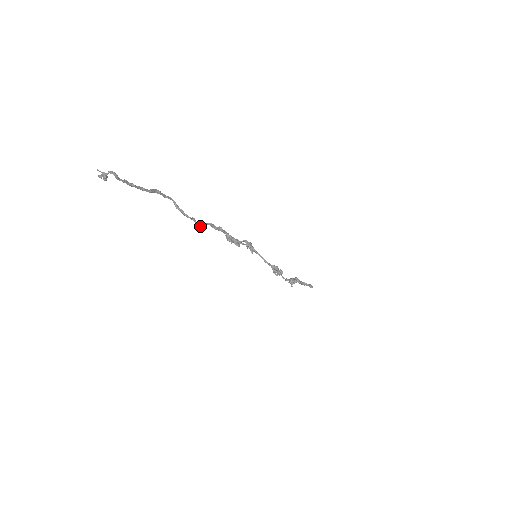
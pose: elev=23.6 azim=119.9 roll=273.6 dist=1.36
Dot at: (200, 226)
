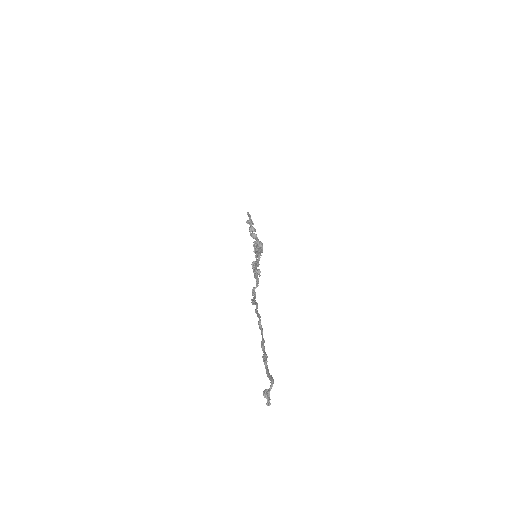
Dot at: occluded
